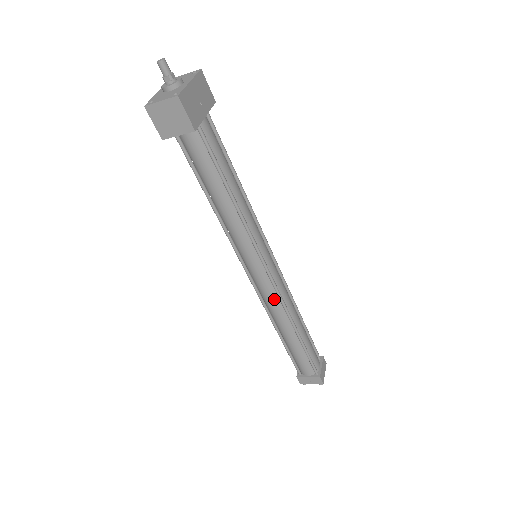
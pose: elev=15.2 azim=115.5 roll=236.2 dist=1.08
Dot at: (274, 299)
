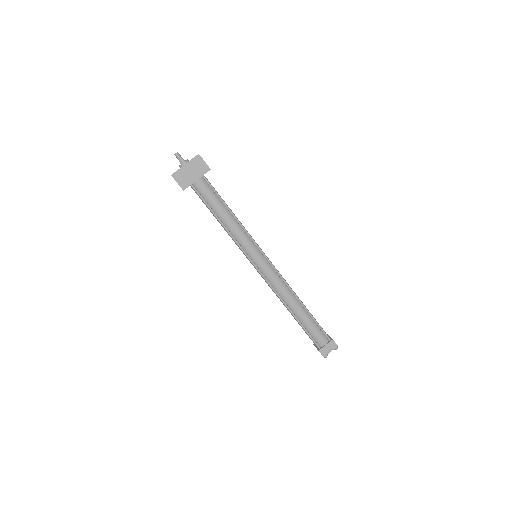
Dot at: occluded
